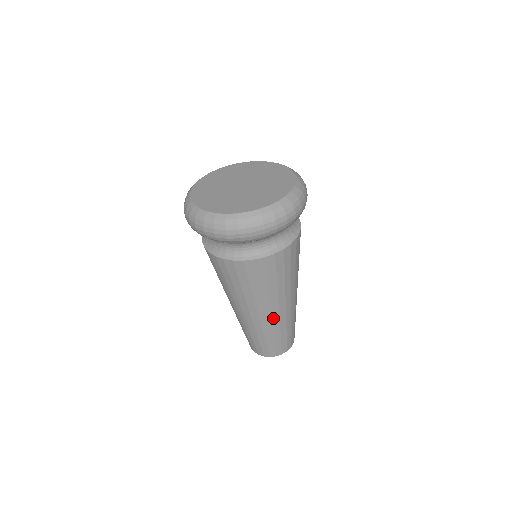
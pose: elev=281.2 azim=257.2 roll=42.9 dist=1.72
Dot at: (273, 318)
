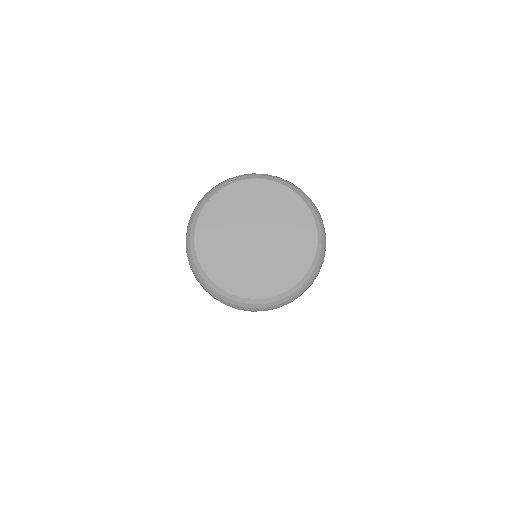
Dot at: occluded
